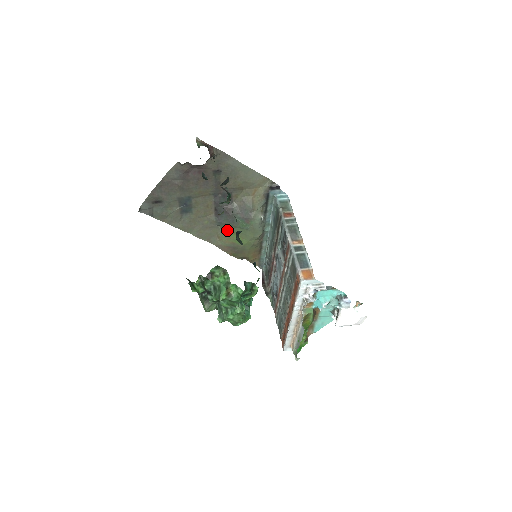
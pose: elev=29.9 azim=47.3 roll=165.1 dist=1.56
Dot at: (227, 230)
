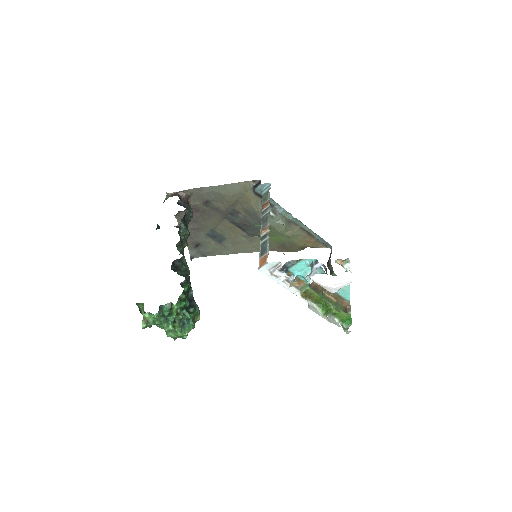
Dot at: occluded
